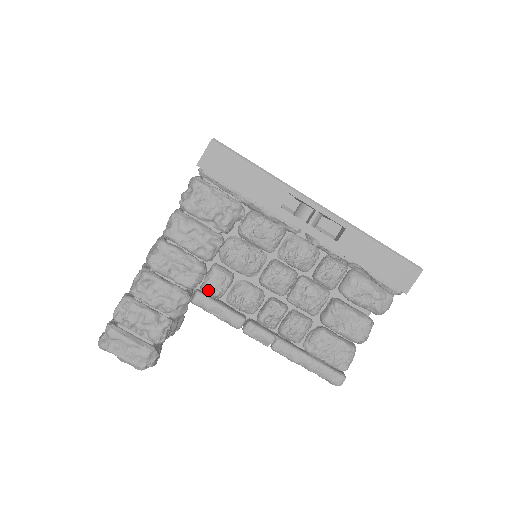
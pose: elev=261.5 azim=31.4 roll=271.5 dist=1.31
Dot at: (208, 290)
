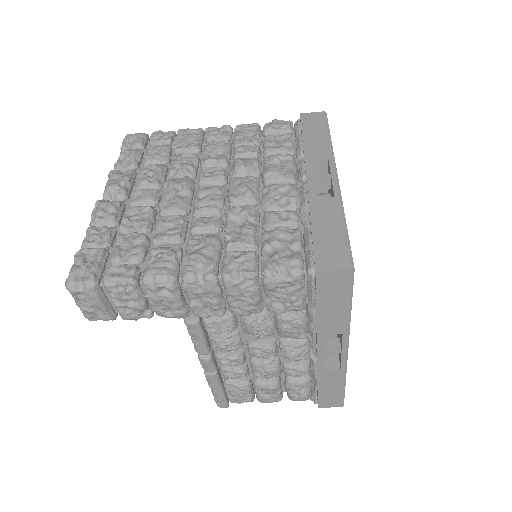
Dot at: (207, 325)
